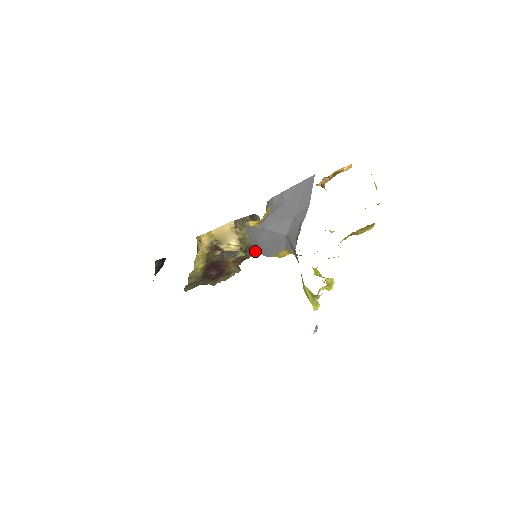
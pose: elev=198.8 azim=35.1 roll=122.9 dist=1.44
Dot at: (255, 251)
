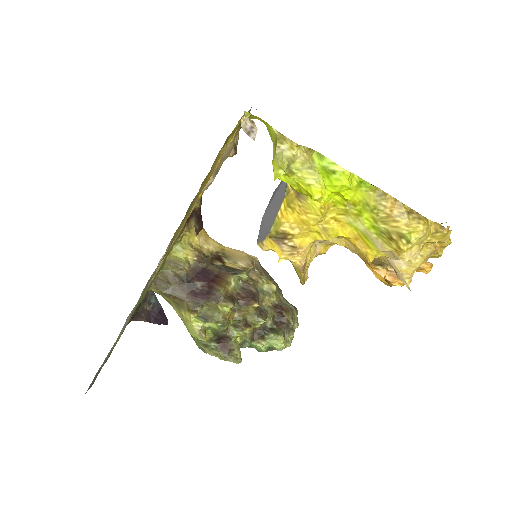
Dot at: (271, 334)
